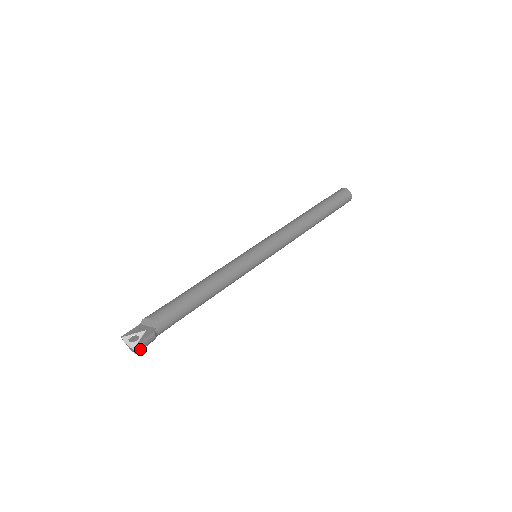
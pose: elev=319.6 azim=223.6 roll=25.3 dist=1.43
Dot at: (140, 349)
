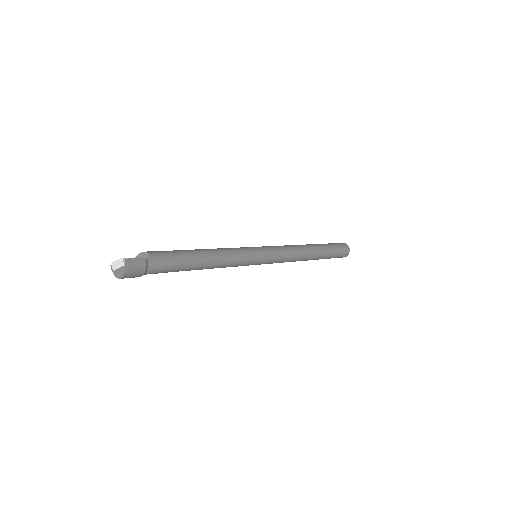
Dot at: (128, 267)
